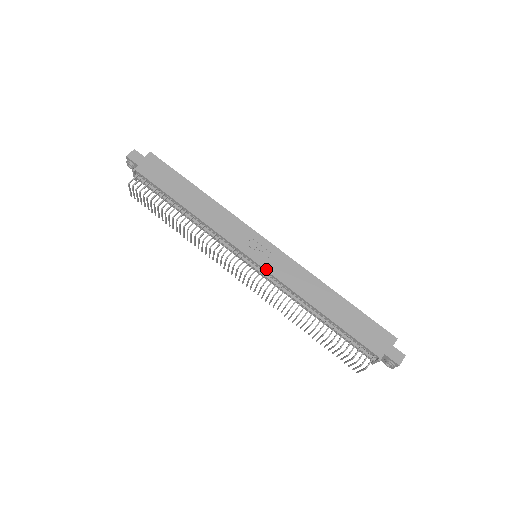
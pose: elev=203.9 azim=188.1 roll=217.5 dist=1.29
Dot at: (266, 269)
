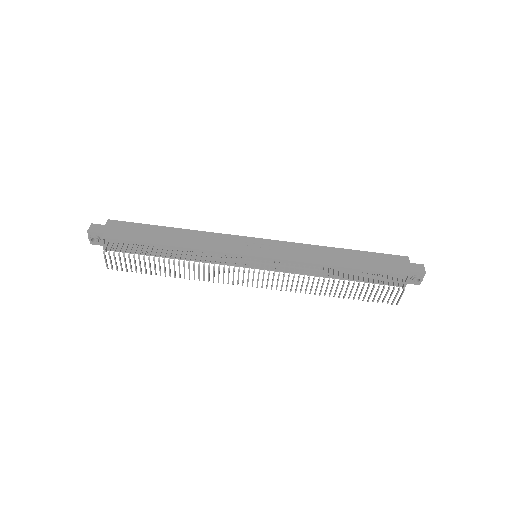
Dot at: (273, 258)
